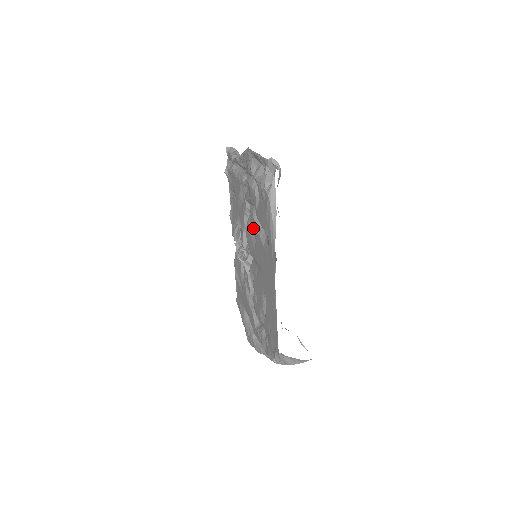
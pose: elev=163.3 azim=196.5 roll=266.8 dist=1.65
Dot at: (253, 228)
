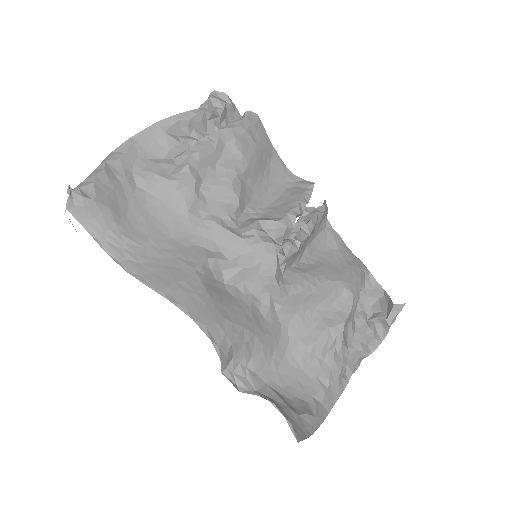
Dot at: occluded
